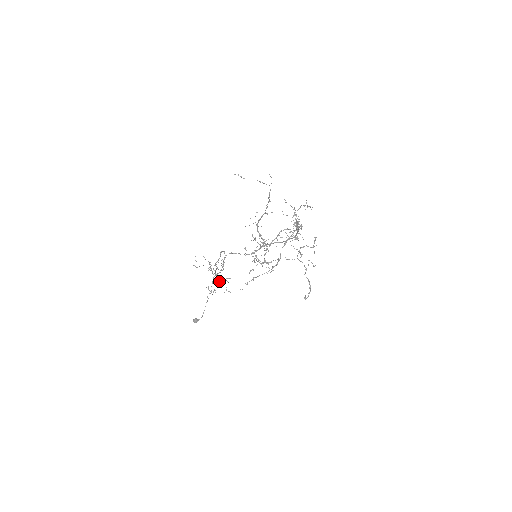
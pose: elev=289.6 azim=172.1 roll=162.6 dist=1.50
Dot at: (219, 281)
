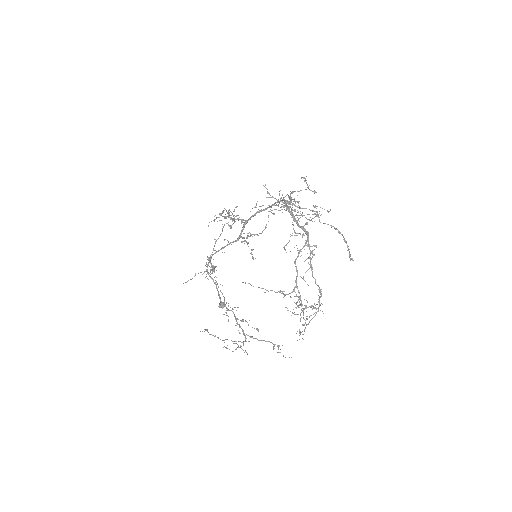
Dot at: occluded
